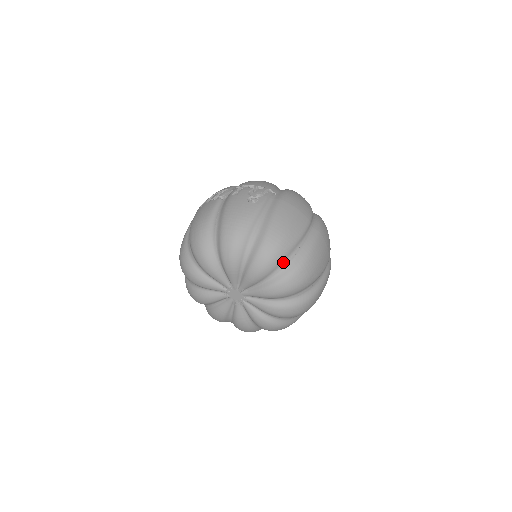
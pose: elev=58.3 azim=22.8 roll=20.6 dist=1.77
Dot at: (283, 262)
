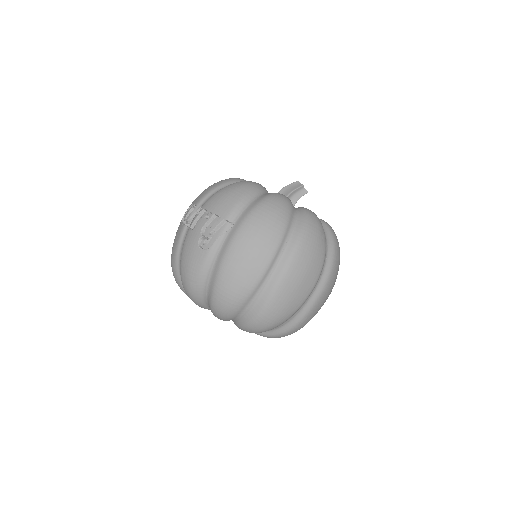
Dot at: (240, 313)
